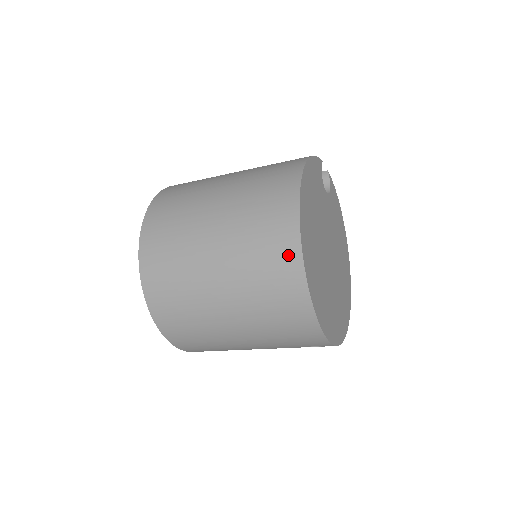
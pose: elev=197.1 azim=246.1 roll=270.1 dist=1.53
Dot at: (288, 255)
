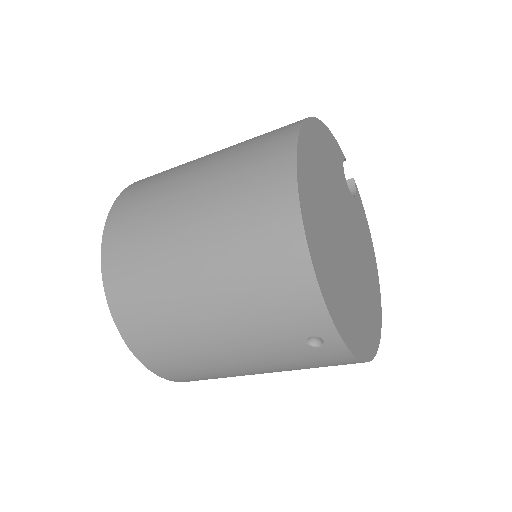
Dot at: (278, 171)
